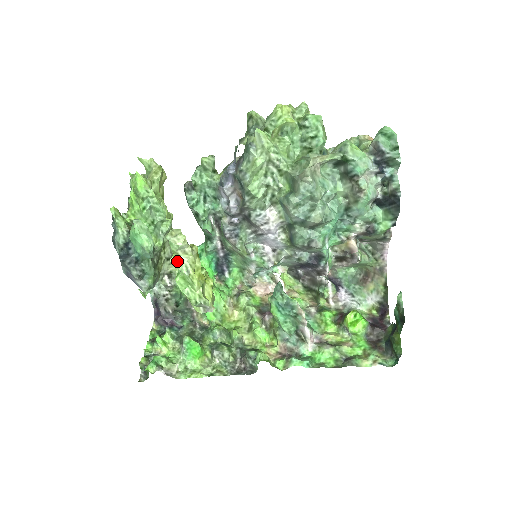
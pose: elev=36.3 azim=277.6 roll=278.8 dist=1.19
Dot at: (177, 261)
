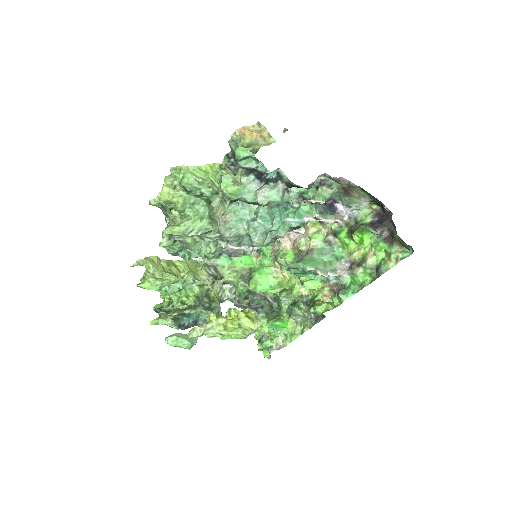
Dot at: (210, 335)
